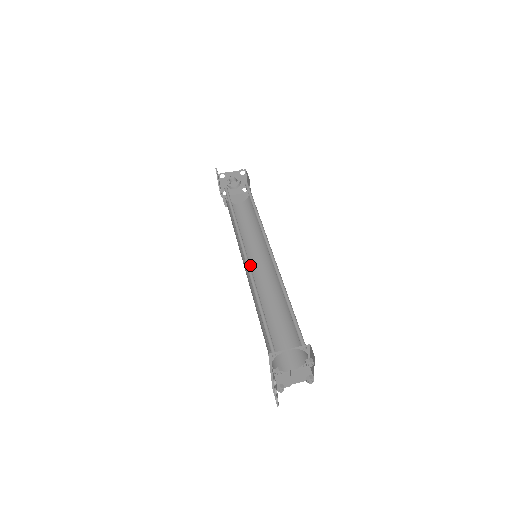
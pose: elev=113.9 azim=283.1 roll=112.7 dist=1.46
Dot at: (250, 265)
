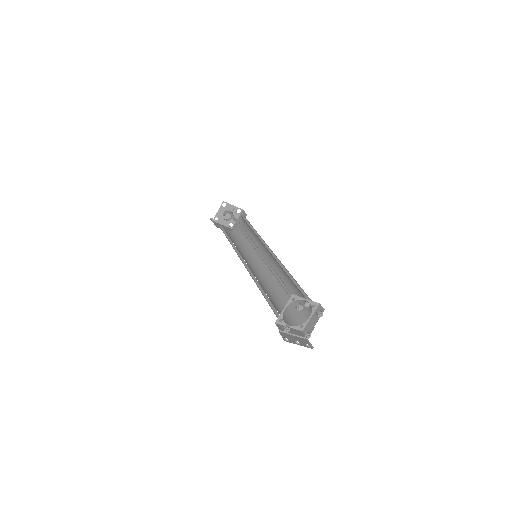
Dot at: (261, 263)
